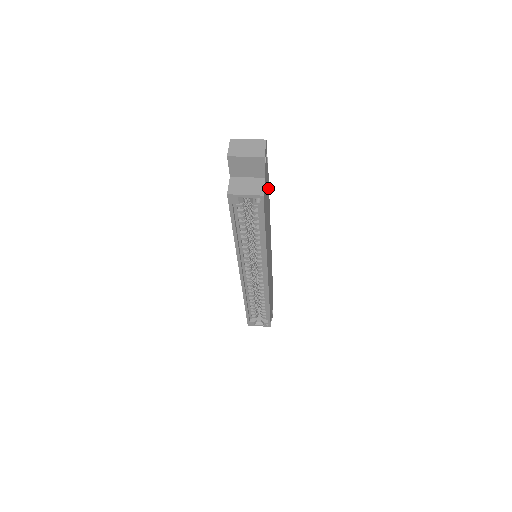
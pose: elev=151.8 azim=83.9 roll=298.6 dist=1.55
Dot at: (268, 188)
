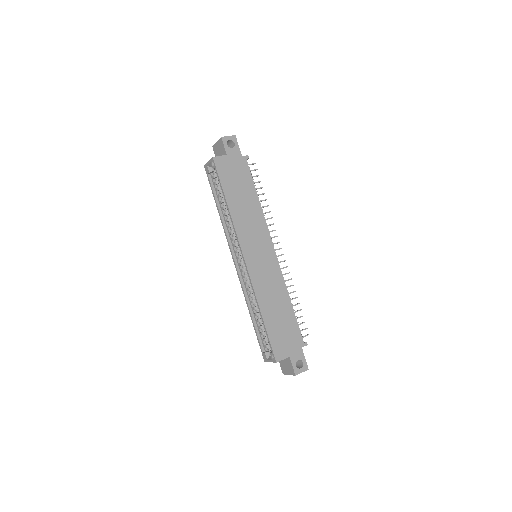
Dot at: (249, 179)
